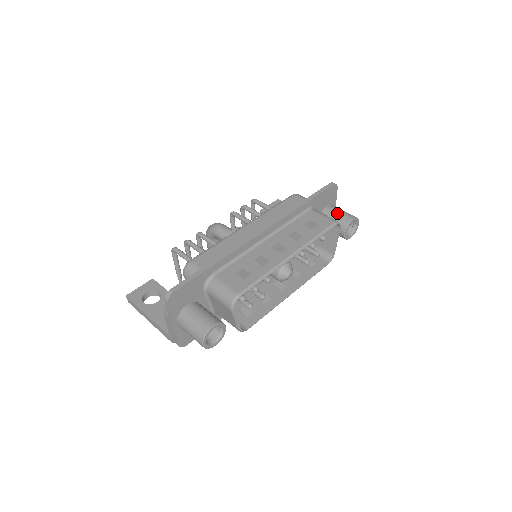
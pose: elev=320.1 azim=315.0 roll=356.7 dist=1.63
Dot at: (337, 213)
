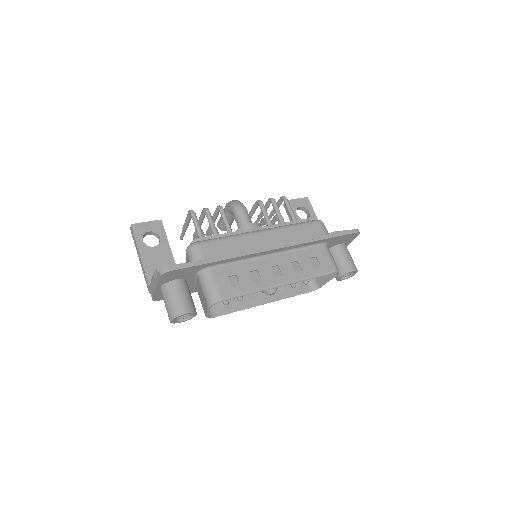
Dot at: (344, 257)
